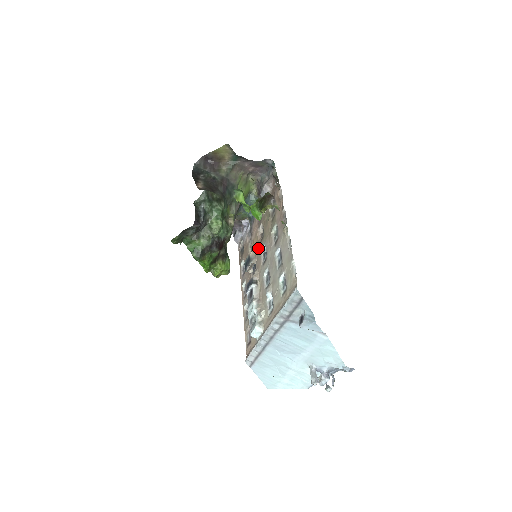
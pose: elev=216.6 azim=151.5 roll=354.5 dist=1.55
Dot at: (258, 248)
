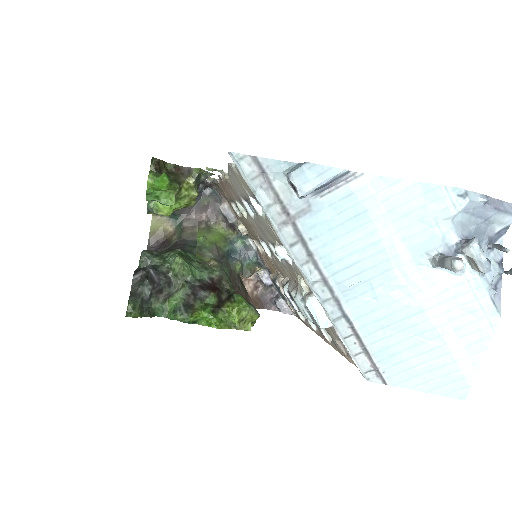
Dot at: (270, 262)
